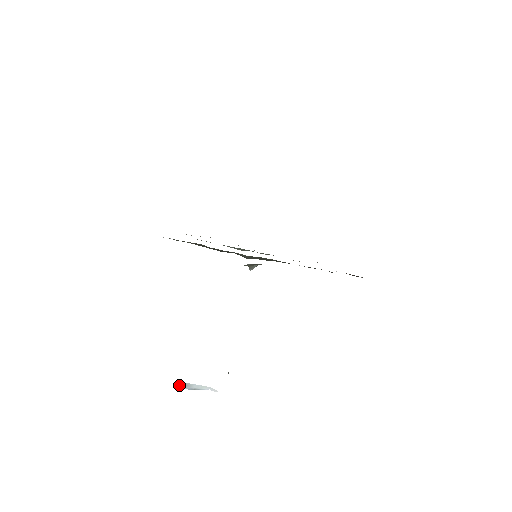
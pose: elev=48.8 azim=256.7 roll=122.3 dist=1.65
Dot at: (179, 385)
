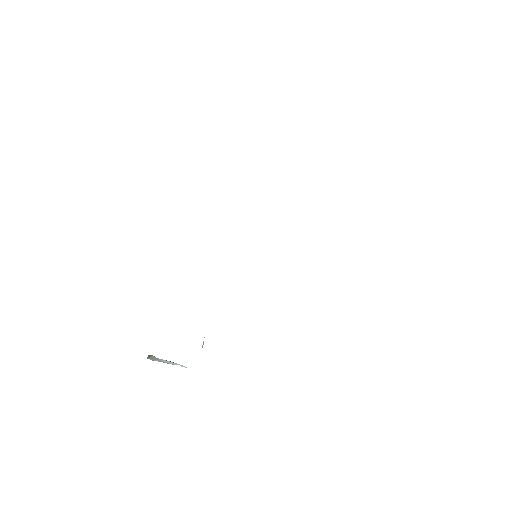
Dot at: (151, 358)
